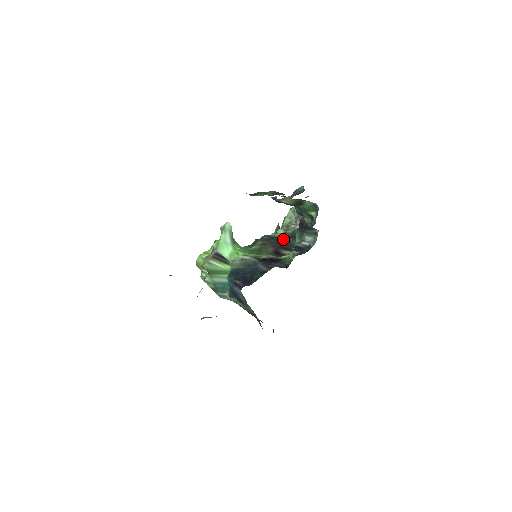
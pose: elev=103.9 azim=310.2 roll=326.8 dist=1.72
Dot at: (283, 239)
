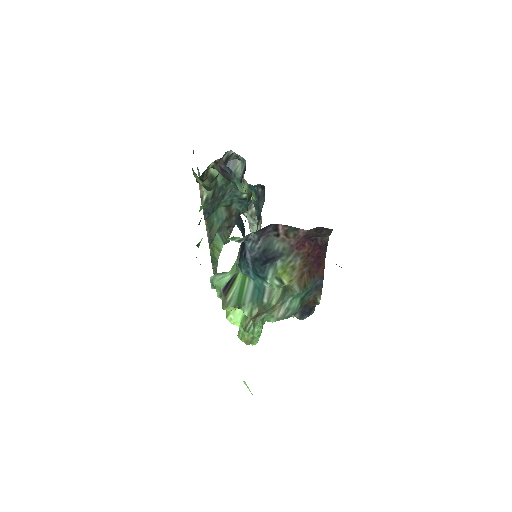
Dot at: occluded
